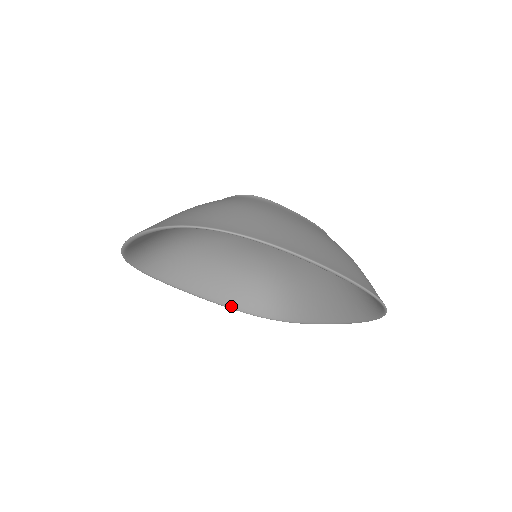
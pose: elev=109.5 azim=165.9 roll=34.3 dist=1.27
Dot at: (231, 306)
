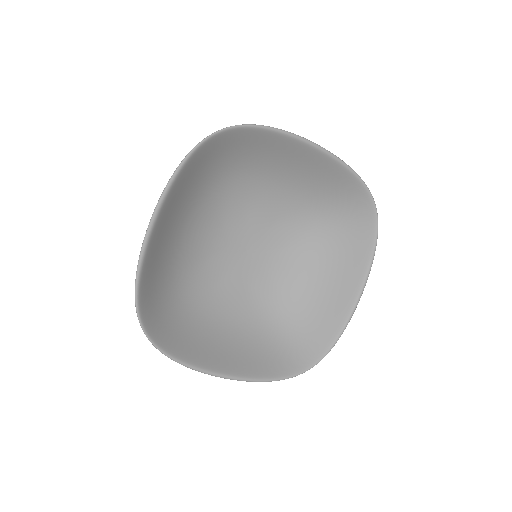
Dot at: (267, 377)
